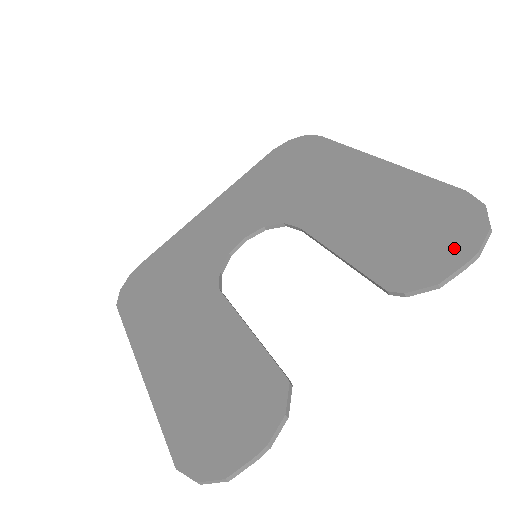
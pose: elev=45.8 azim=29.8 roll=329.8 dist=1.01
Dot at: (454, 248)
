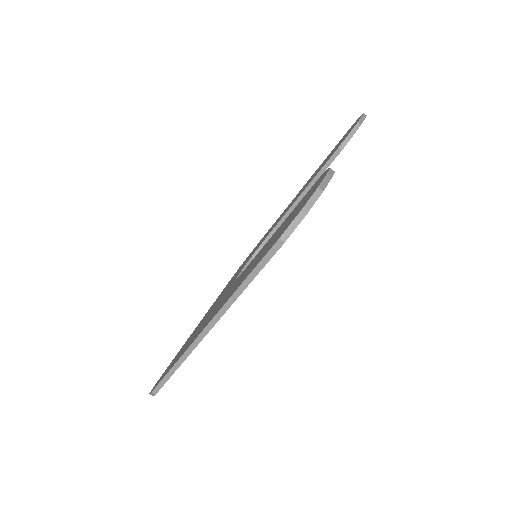
Dot at: occluded
